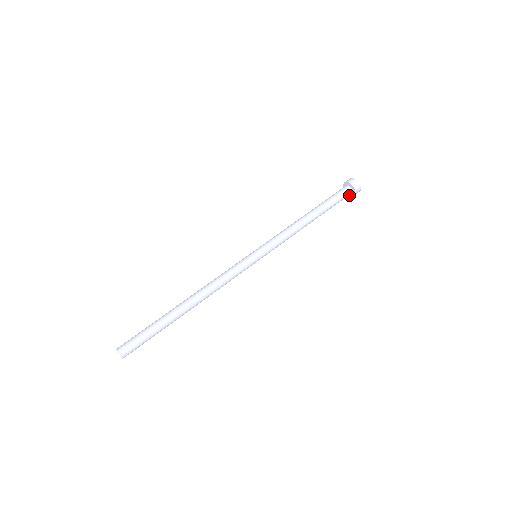
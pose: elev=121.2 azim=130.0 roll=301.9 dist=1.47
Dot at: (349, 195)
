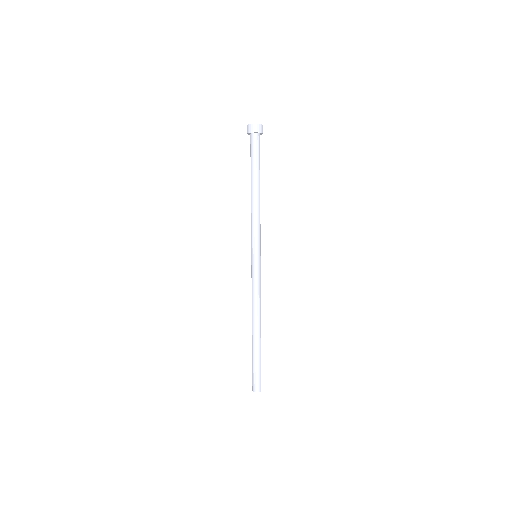
Dot at: occluded
